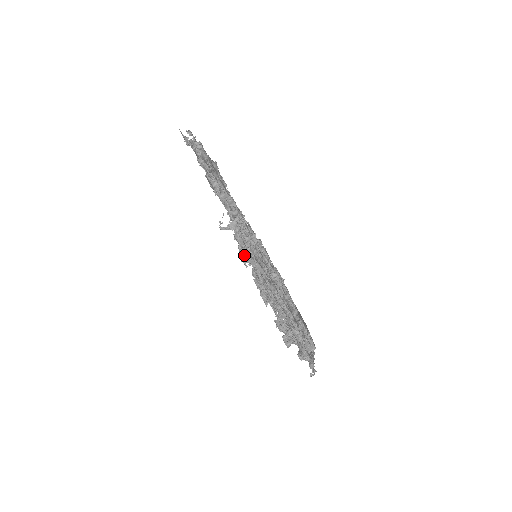
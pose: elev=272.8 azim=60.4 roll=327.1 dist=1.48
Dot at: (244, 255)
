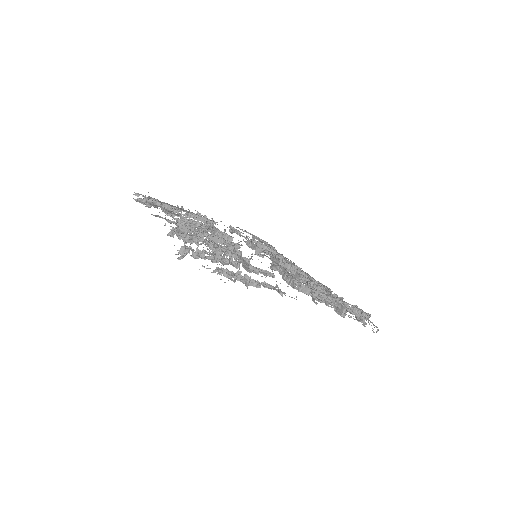
Dot at: occluded
